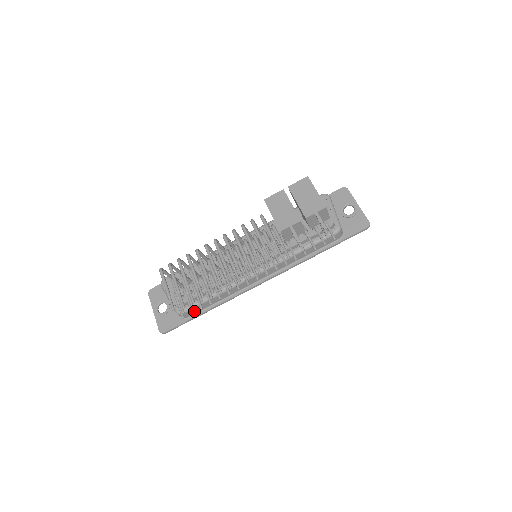
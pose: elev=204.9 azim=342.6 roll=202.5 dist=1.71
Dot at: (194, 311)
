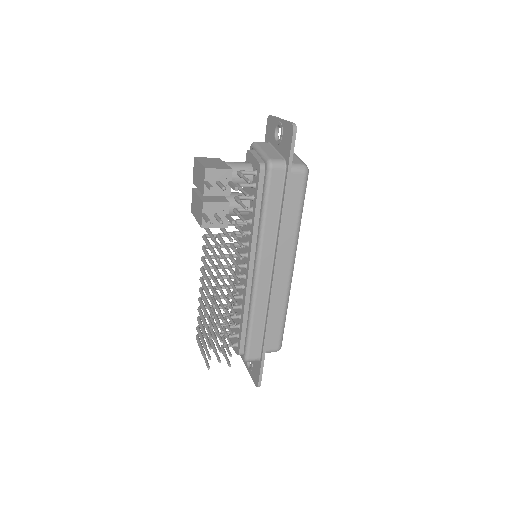
Dot at: (256, 349)
